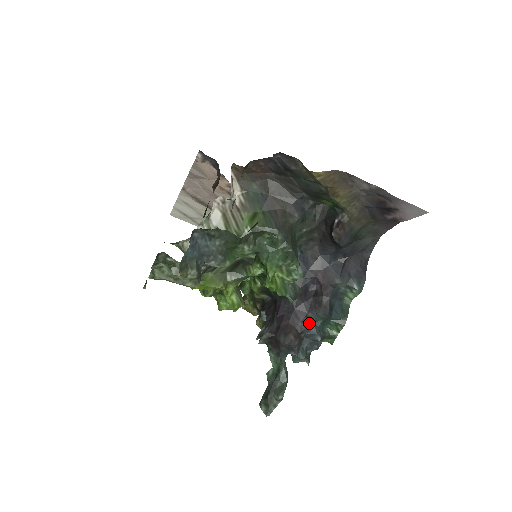
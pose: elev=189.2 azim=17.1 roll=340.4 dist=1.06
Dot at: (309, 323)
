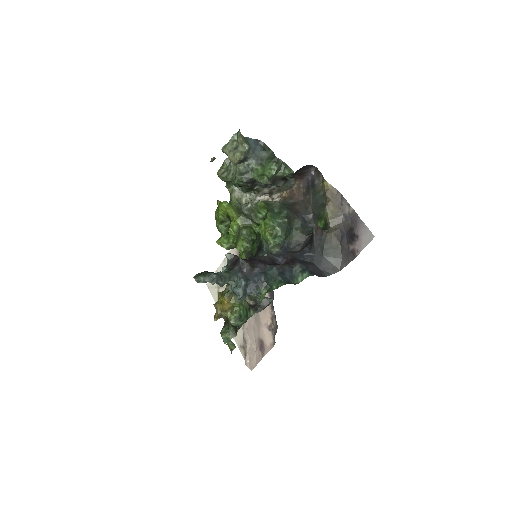
Dot at: (264, 269)
